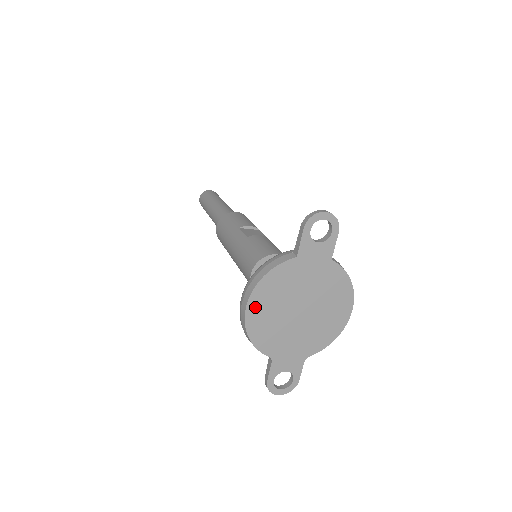
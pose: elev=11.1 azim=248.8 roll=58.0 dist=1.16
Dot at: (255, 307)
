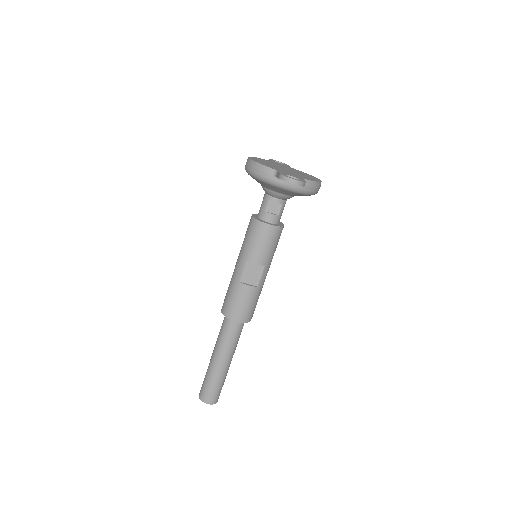
Dot at: (254, 159)
